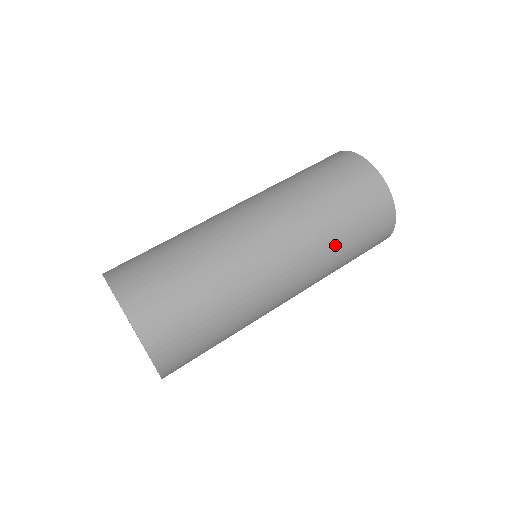
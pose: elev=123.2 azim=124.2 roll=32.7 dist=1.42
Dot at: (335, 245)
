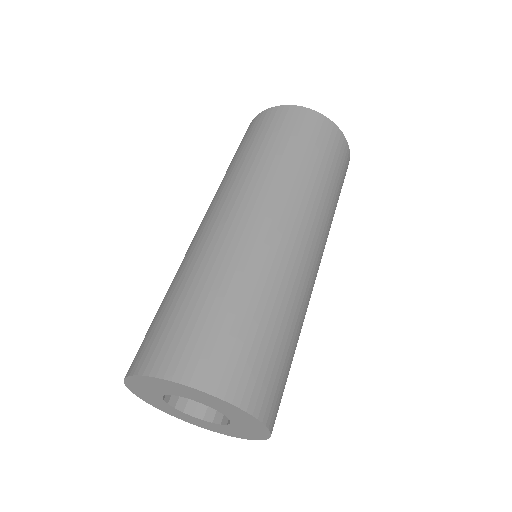
Dot at: (328, 197)
